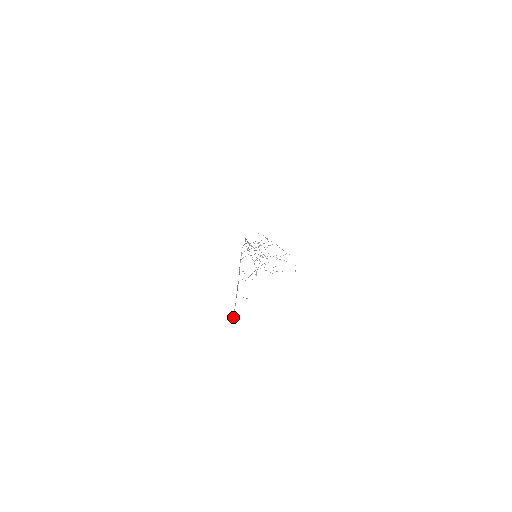
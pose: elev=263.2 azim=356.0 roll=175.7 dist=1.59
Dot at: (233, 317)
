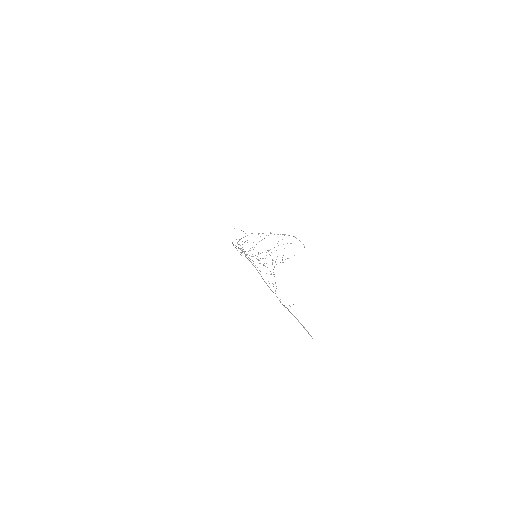
Dot at: occluded
